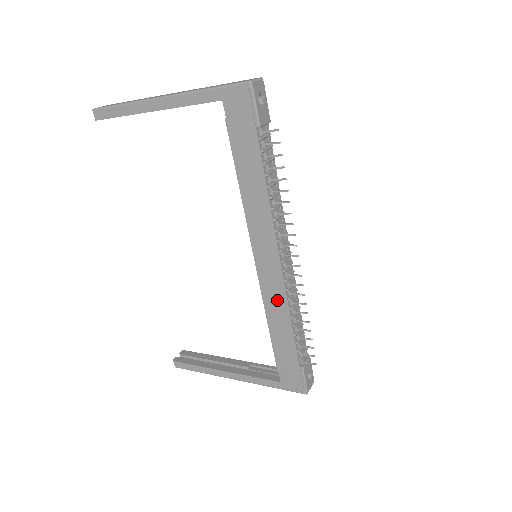
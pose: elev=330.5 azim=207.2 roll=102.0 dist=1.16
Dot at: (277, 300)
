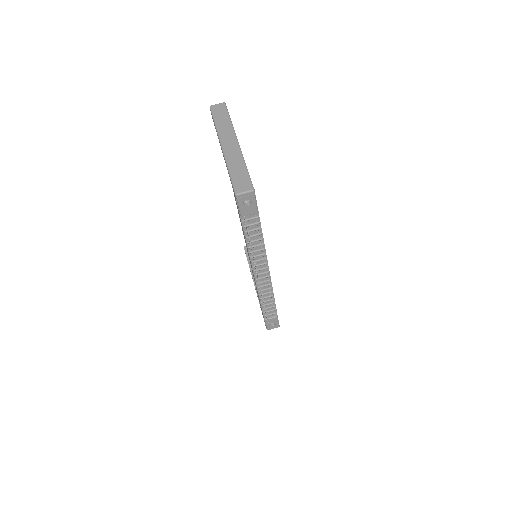
Dot at: occluded
